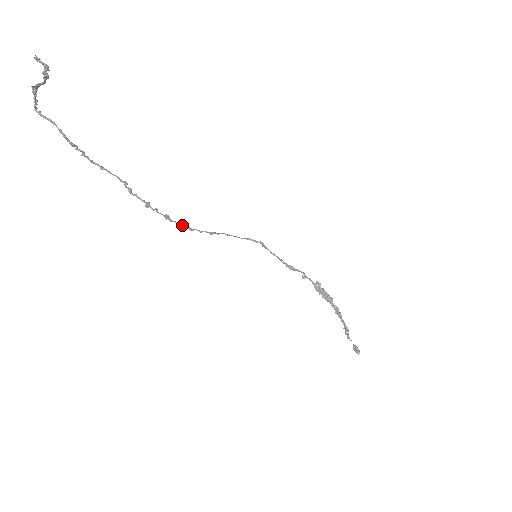
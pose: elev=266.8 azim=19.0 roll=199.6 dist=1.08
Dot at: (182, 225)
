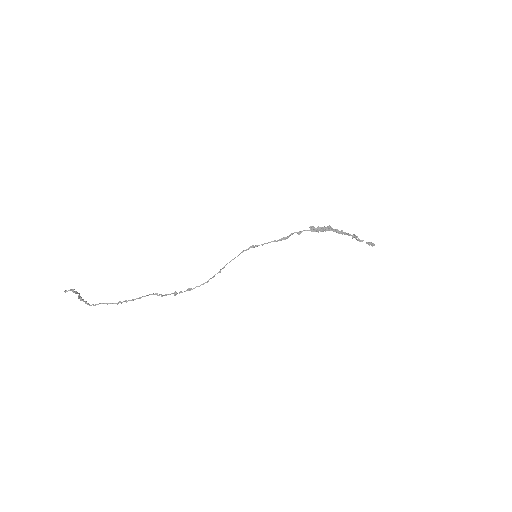
Dot at: (200, 285)
